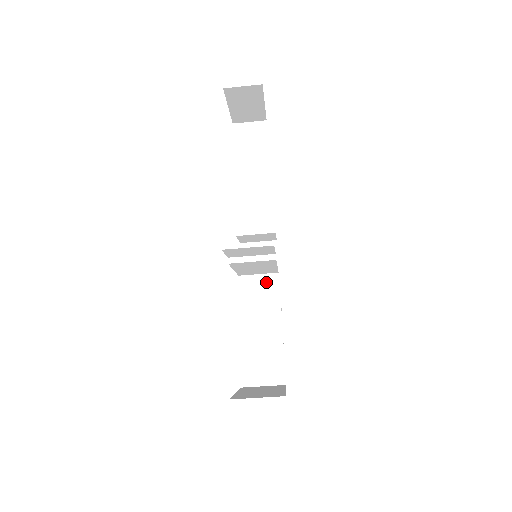
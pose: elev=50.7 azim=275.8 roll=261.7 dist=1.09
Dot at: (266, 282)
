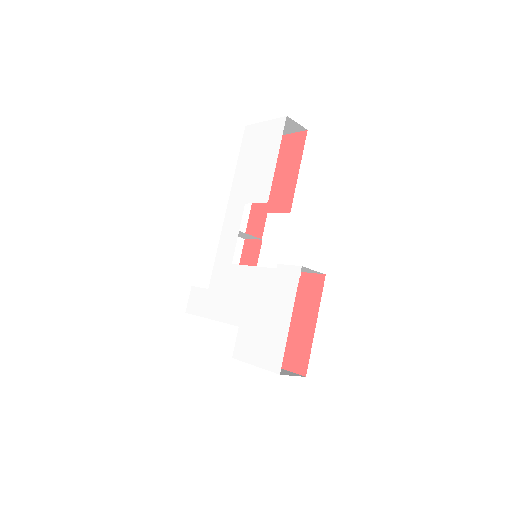
Dot at: occluded
